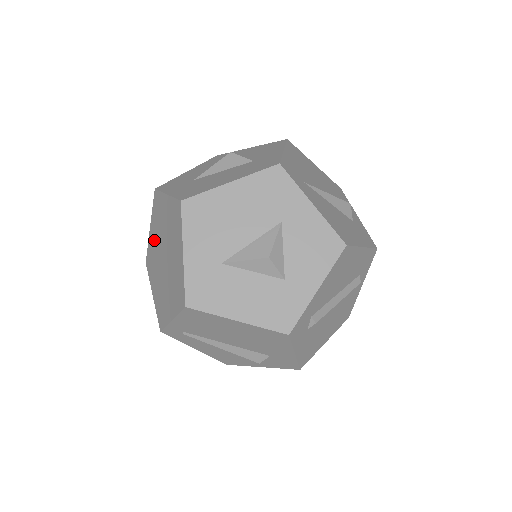
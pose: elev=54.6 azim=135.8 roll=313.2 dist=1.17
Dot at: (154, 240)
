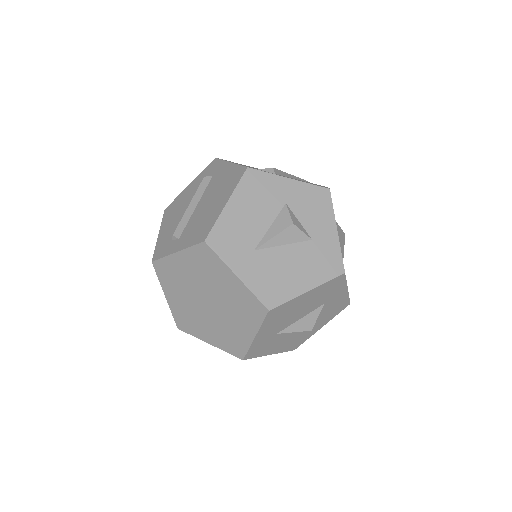
Dot at: (186, 272)
